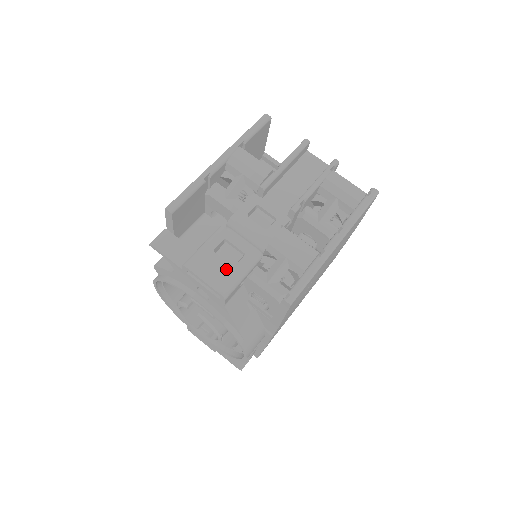
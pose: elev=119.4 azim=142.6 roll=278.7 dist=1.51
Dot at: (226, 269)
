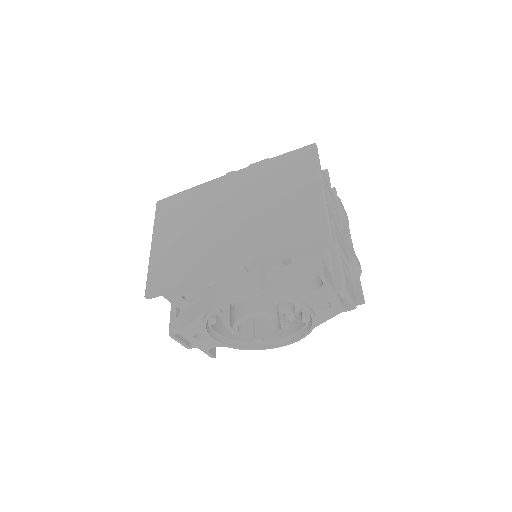
Dot at: (351, 286)
